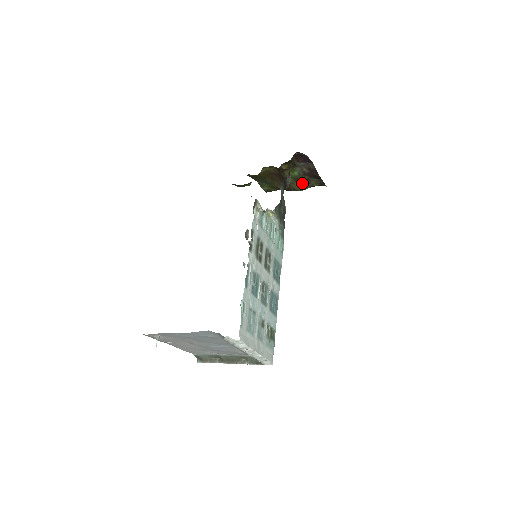
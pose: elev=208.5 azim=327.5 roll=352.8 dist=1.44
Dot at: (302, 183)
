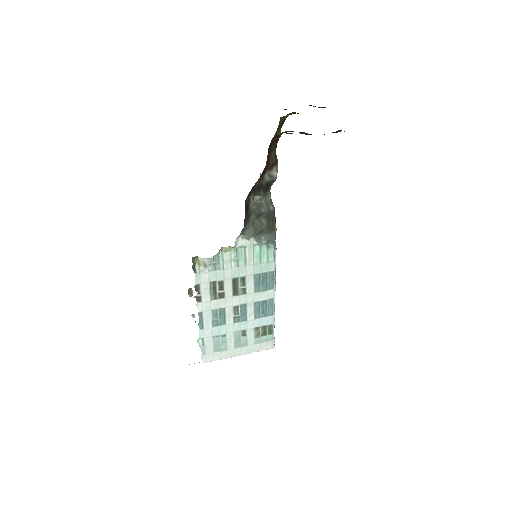
Dot at: occluded
